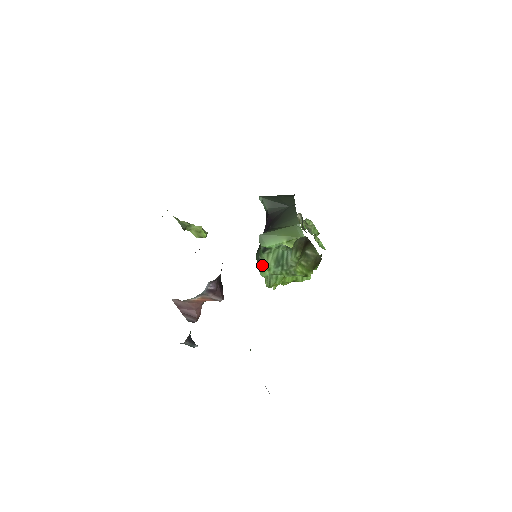
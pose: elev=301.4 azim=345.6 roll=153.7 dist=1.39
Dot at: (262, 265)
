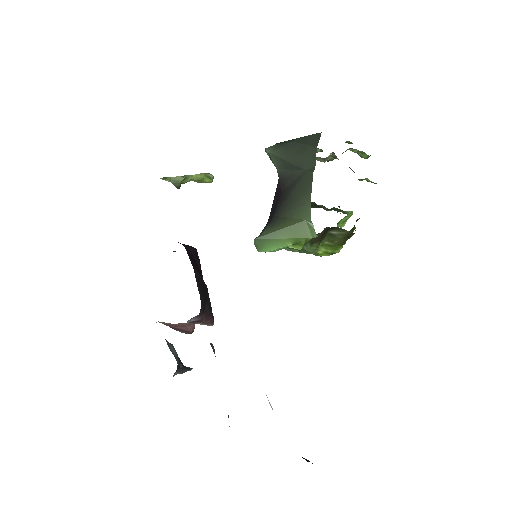
Dot at: occluded
